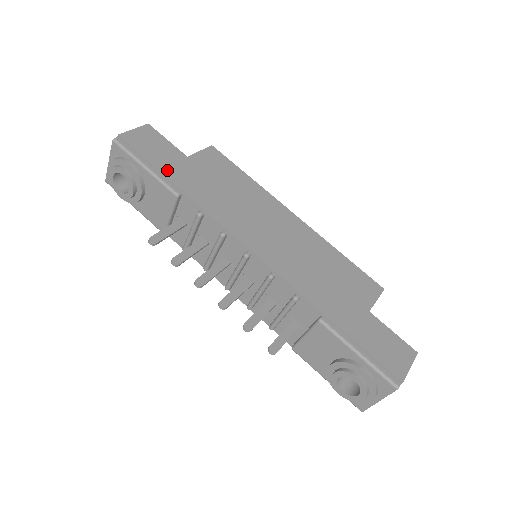
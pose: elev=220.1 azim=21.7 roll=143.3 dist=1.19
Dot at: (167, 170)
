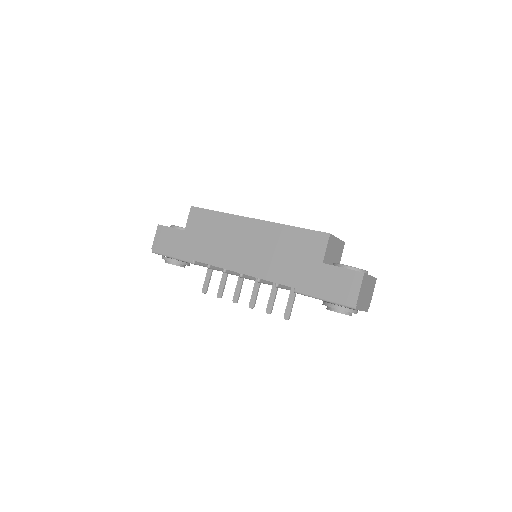
Dot at: (180, 252)
